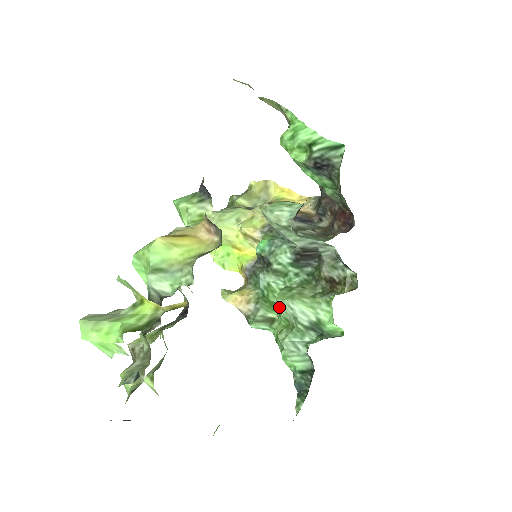
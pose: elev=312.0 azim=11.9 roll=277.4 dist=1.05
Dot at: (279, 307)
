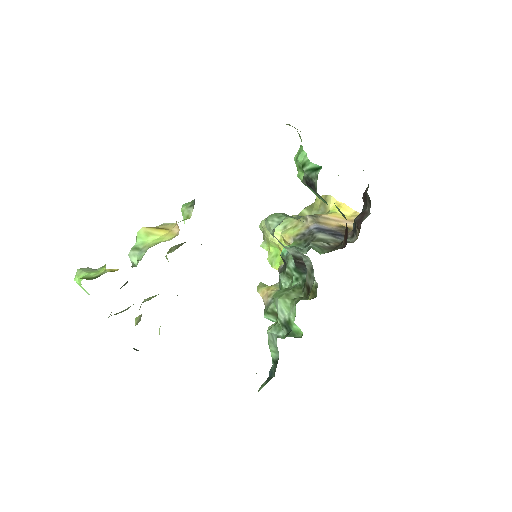
Dot at: occluded
